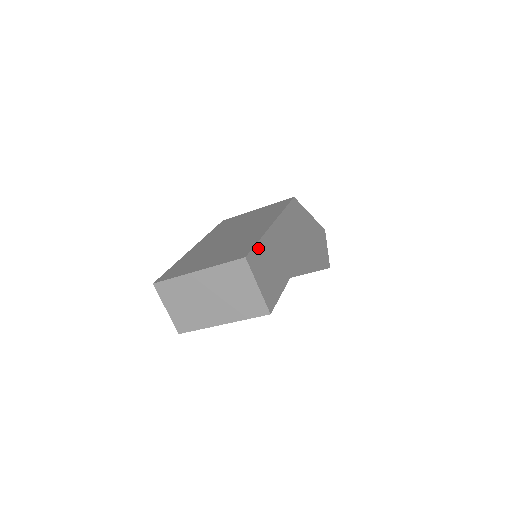
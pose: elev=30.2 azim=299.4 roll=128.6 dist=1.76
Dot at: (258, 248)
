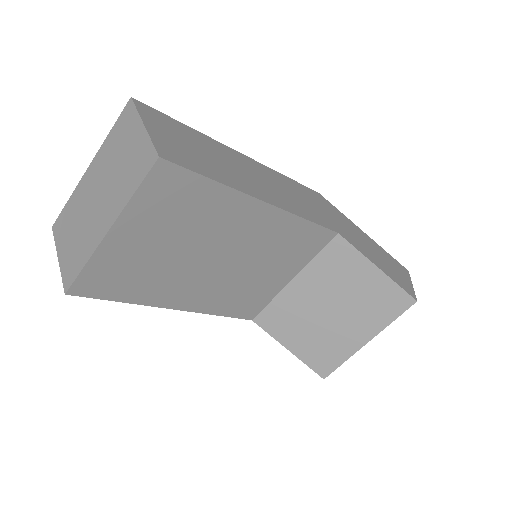
Dot at: (178, 124)
